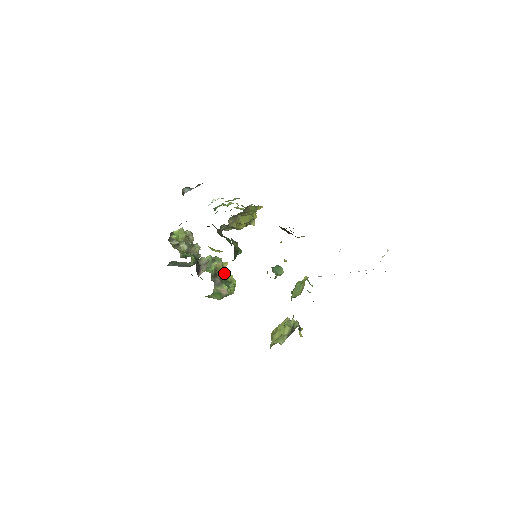
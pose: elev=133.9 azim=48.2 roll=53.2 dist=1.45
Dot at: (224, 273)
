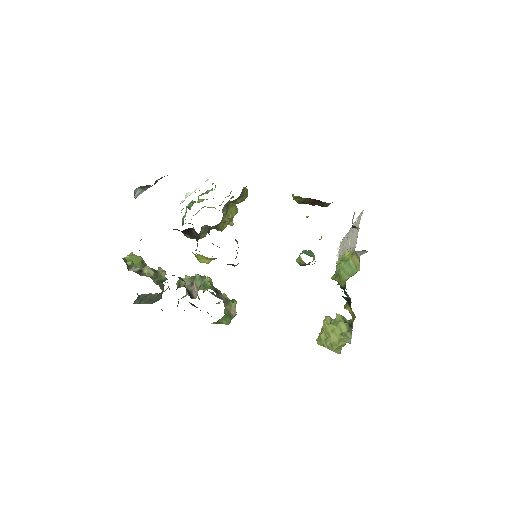
Dot at: occluded
